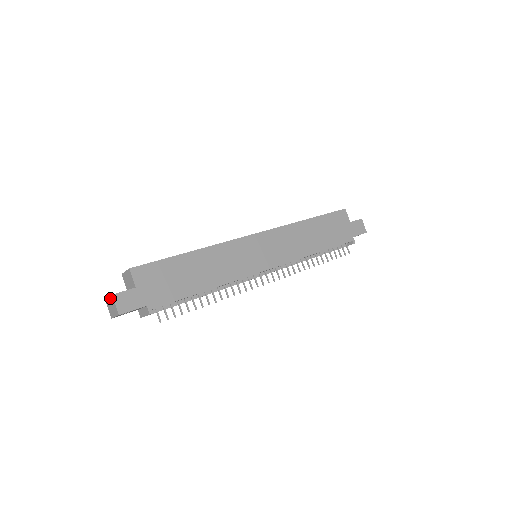
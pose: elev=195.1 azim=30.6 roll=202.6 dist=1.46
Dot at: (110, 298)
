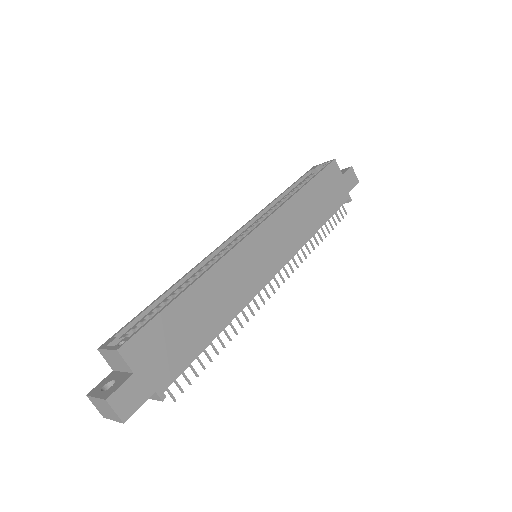
Dot at: (100, 401)
